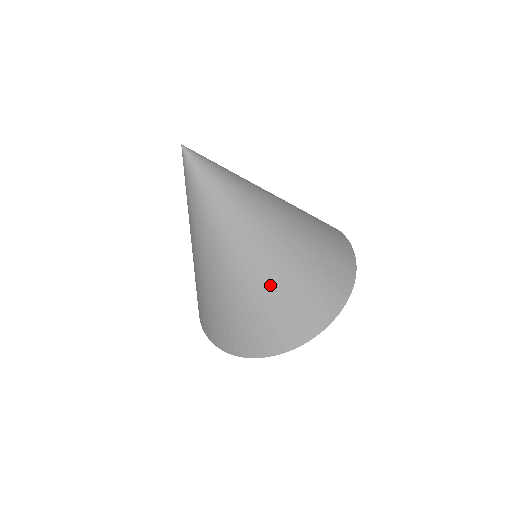
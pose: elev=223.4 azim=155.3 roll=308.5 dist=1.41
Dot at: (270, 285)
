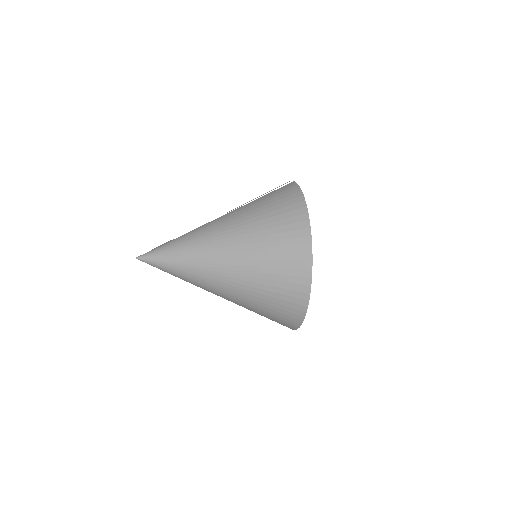
Dot at: (250, 279)
